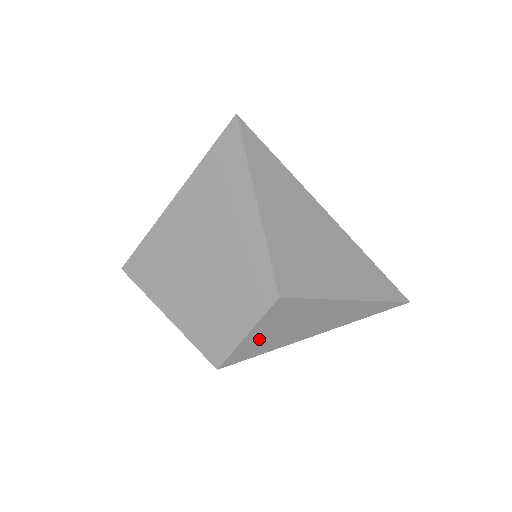
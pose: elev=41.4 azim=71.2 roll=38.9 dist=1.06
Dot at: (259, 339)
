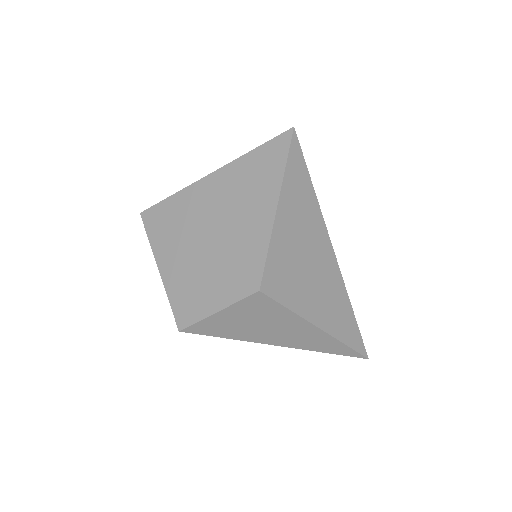
Dot at: (226, 321)
